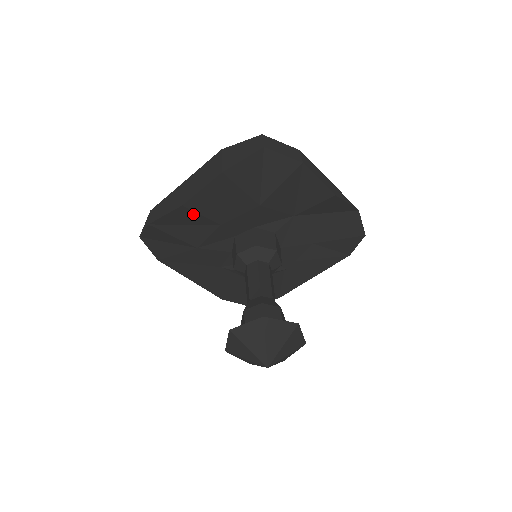
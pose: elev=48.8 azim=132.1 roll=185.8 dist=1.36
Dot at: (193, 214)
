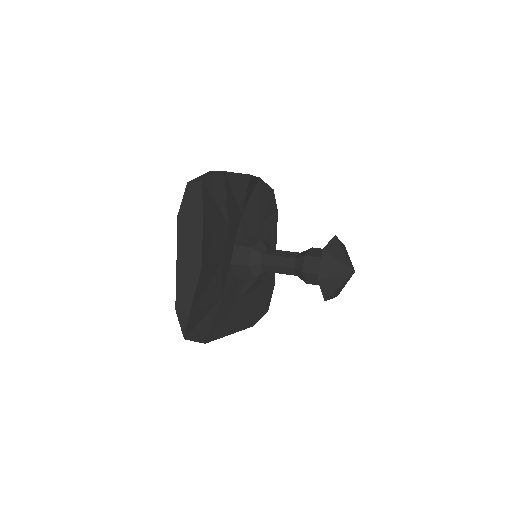
Dot at: (208, 269)
